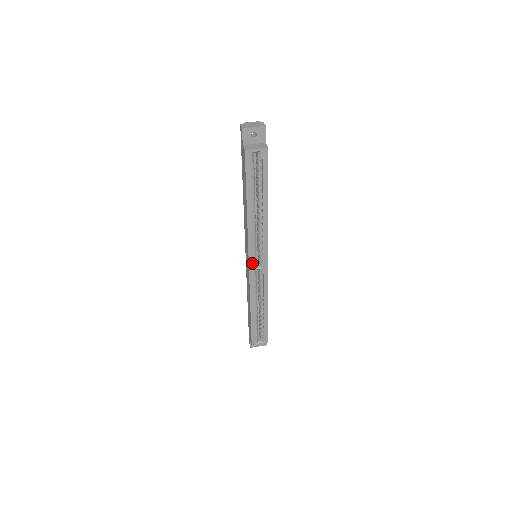
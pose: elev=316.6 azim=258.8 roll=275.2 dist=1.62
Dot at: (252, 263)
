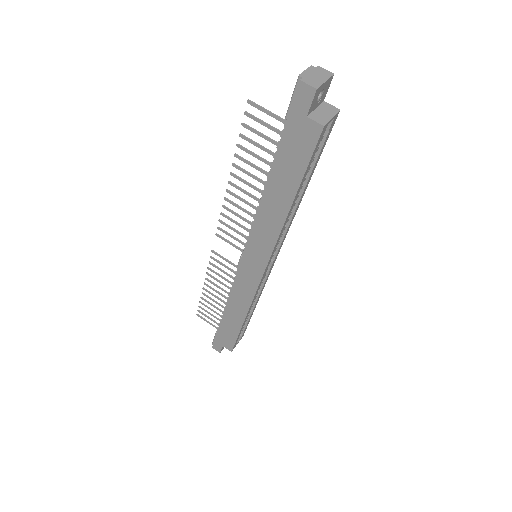
Dot at: (266, 269)
